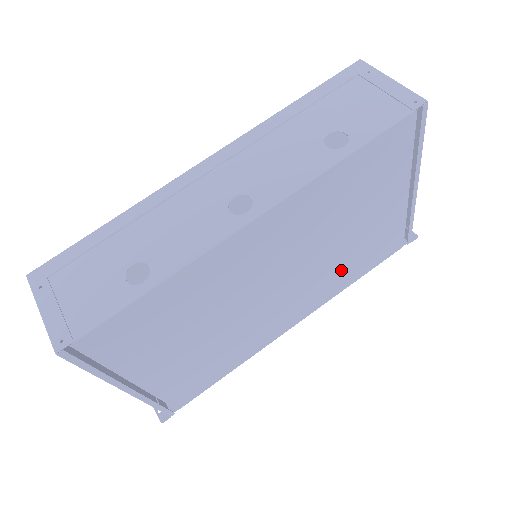
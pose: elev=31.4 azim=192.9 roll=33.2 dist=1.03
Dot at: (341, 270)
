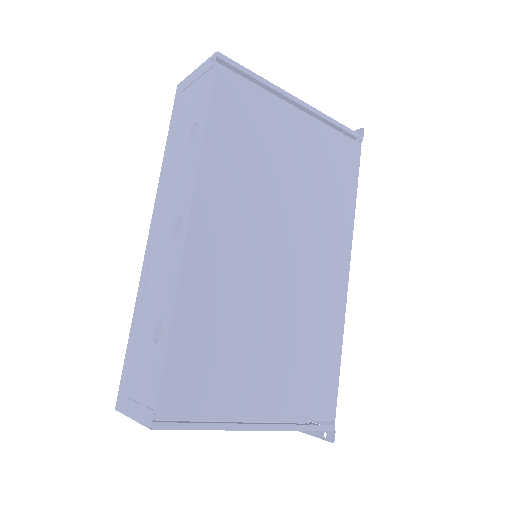
Dot at: (326, 203)
